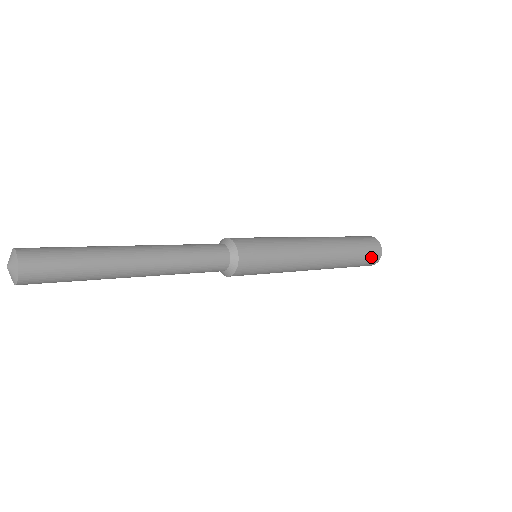
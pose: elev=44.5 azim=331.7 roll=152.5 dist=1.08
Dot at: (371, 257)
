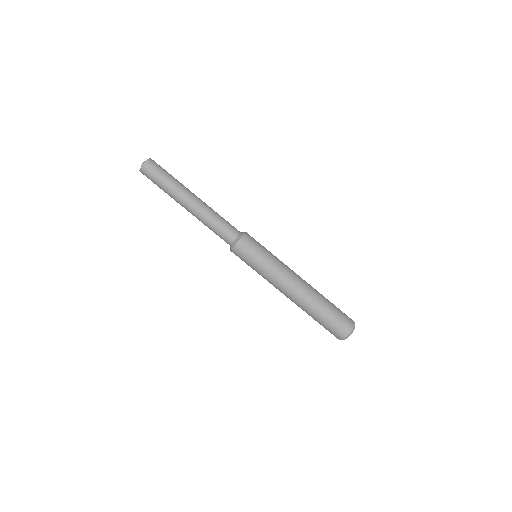
Dot at: (342, 322)
